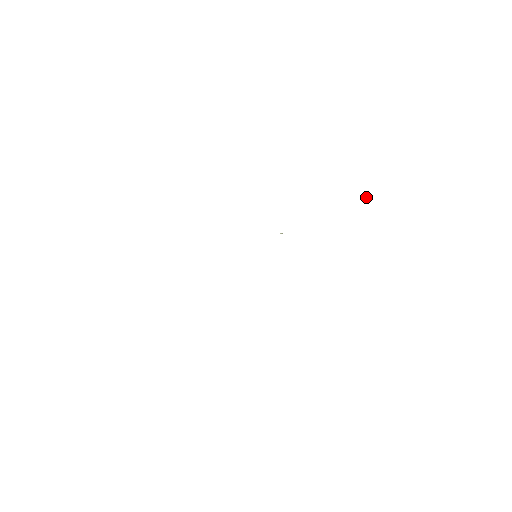
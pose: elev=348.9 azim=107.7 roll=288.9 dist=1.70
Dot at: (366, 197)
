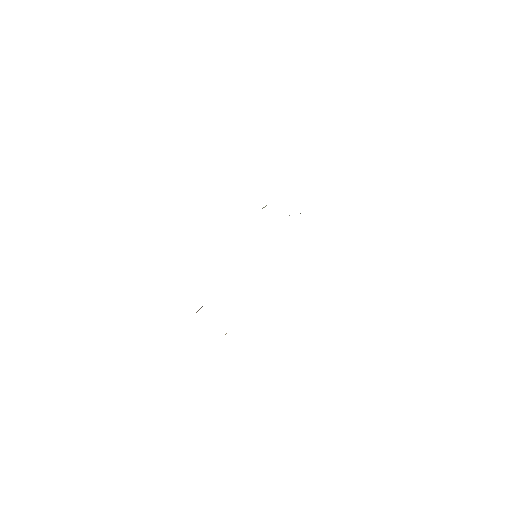
Dot at: occluded
